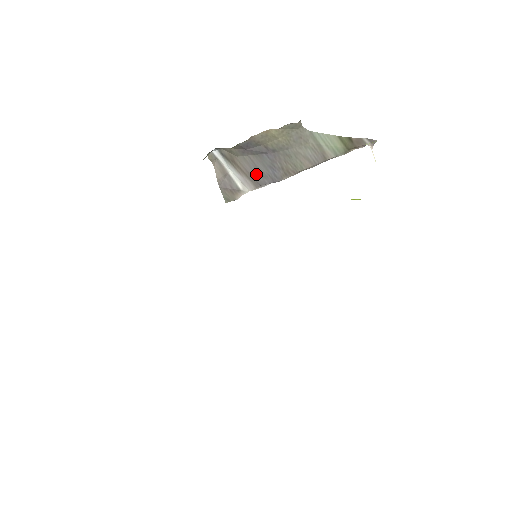
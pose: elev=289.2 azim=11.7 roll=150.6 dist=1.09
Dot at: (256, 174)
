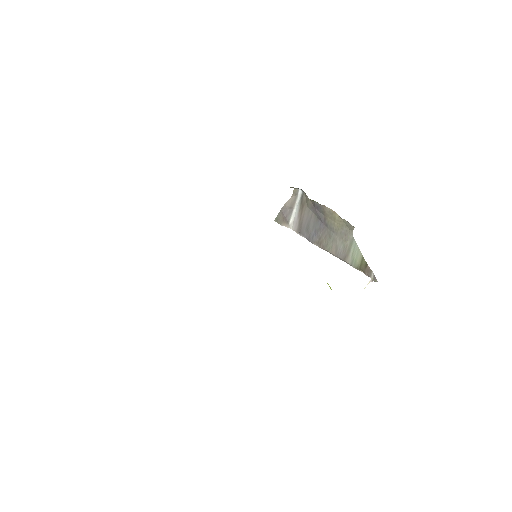
Dot at: (305, 225)
